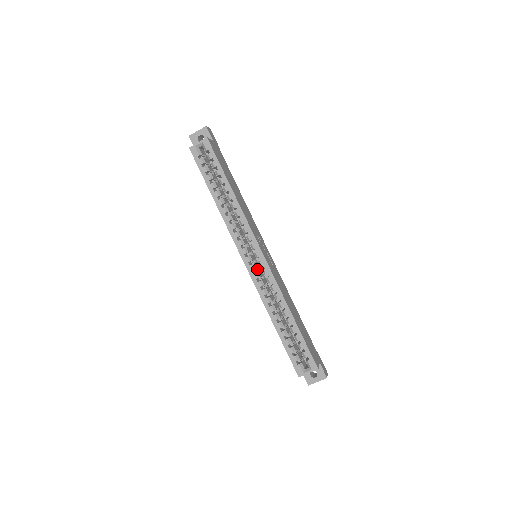
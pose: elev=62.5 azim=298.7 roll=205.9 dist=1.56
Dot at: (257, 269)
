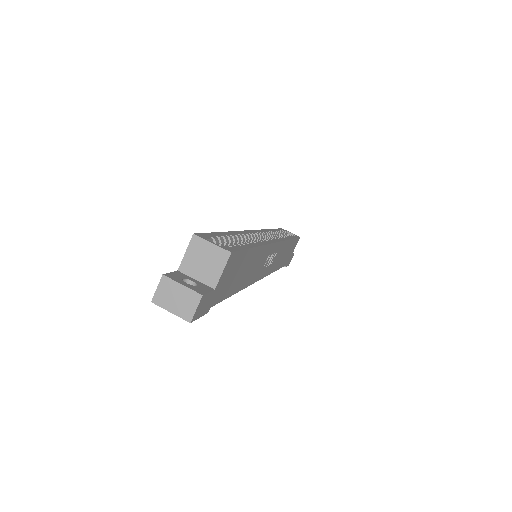
Dot at: occluded
